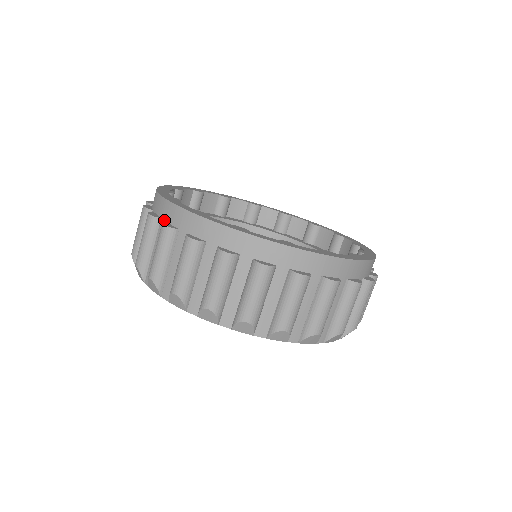
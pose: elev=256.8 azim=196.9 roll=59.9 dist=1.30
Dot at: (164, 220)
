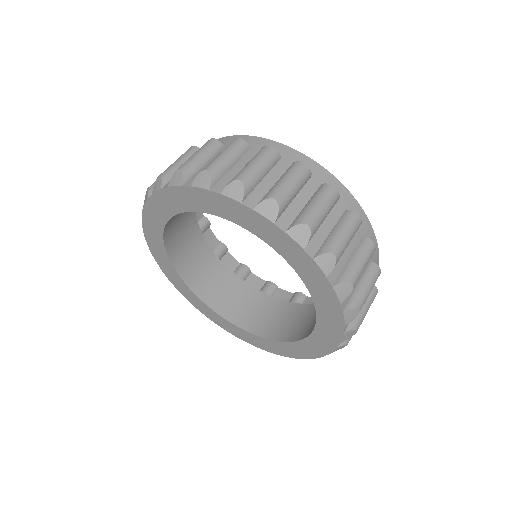
Dot at: occluded
